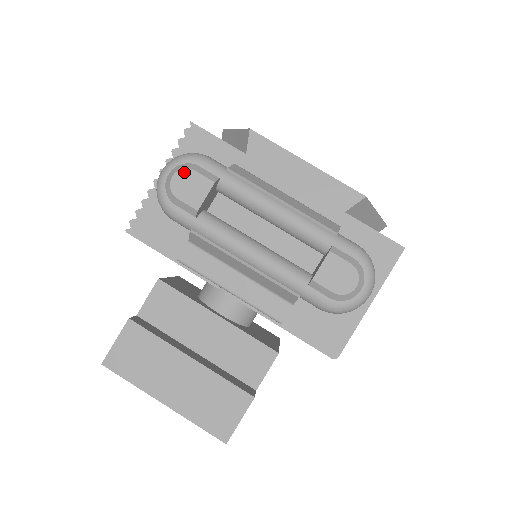
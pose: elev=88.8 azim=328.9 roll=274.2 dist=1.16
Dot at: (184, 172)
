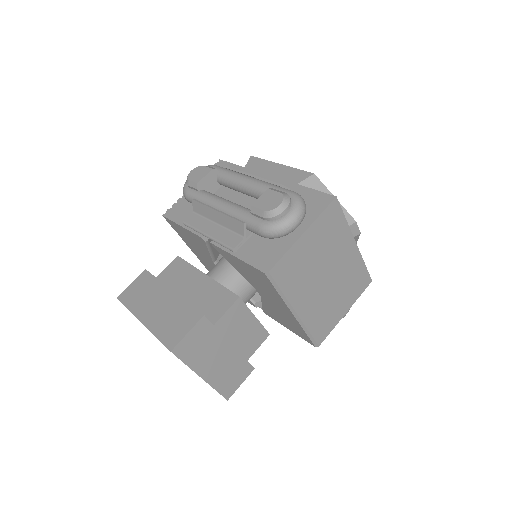
Dot at: (198, 168)
